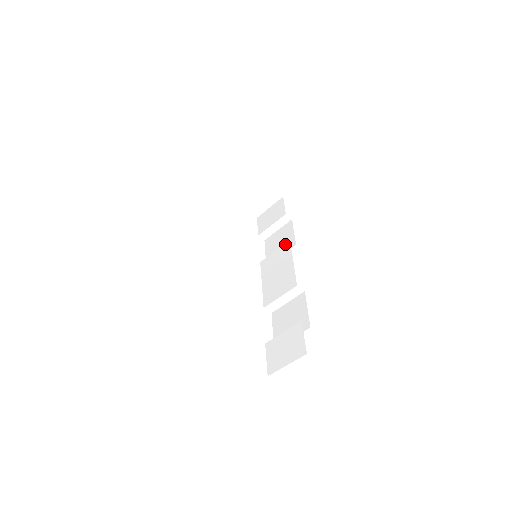
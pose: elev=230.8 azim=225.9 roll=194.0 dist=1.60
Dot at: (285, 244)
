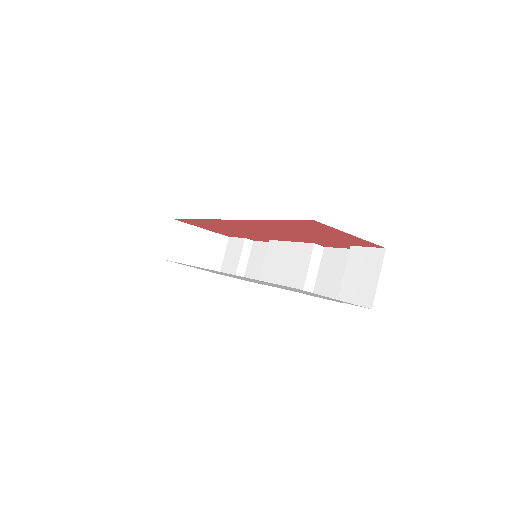
Dot at: (268, 246)
